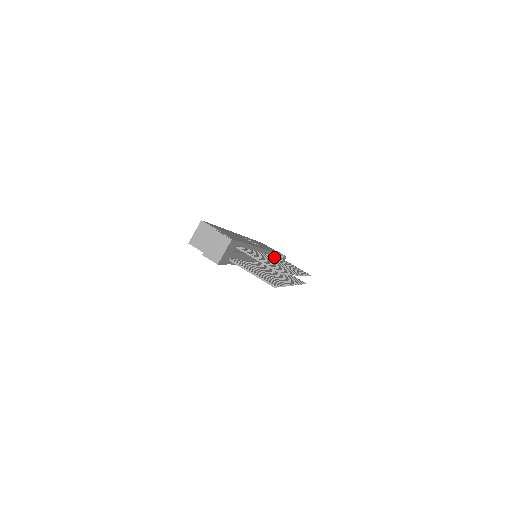
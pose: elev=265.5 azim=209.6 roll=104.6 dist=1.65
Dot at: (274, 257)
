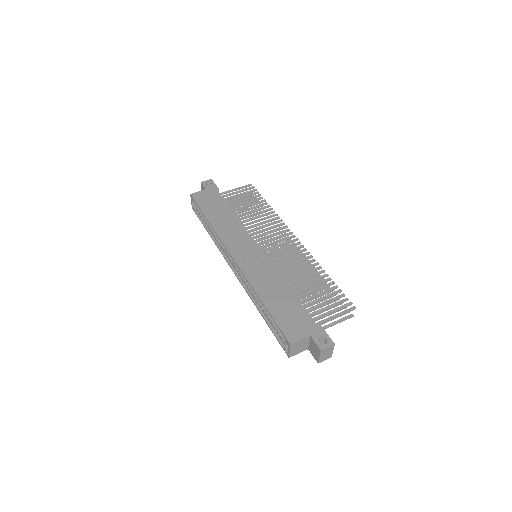
Dot at: (249, 228)
